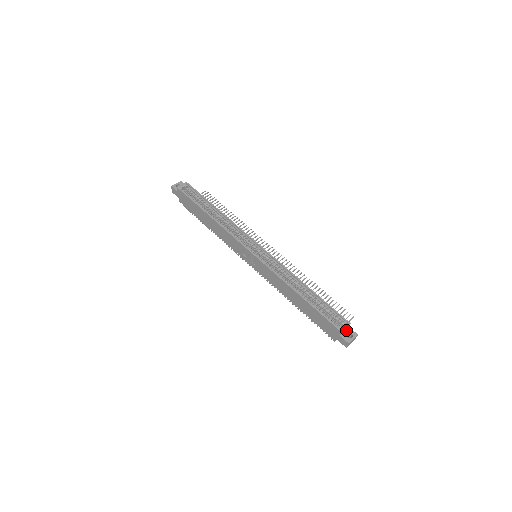
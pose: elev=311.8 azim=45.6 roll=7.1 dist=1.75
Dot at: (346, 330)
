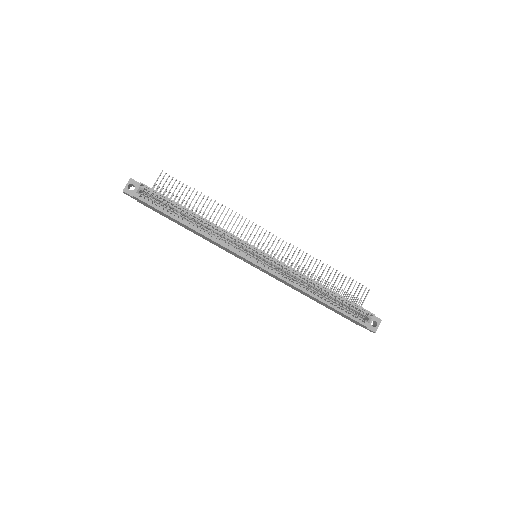
Dot at: occluded
